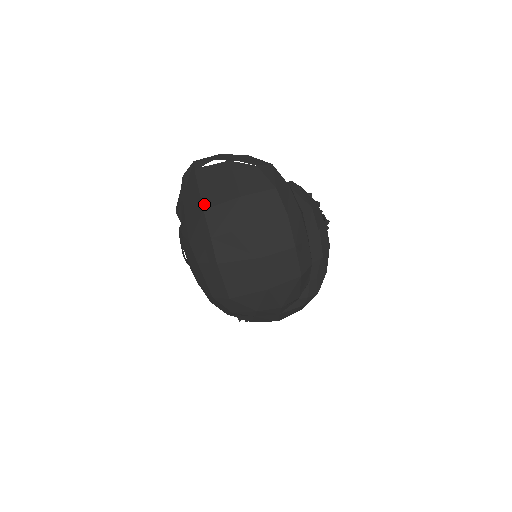
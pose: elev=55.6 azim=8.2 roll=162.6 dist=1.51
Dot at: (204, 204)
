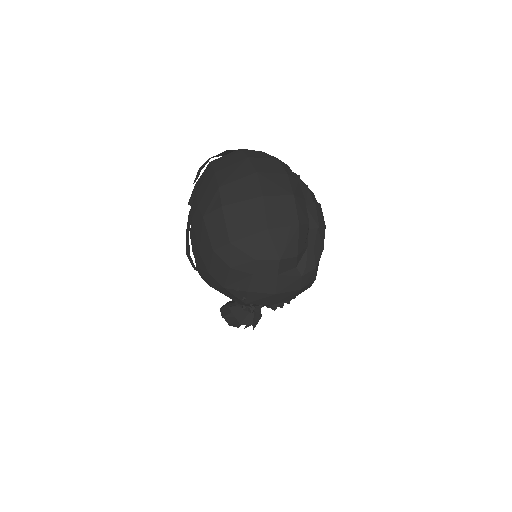
Dot at: (216, 170)
